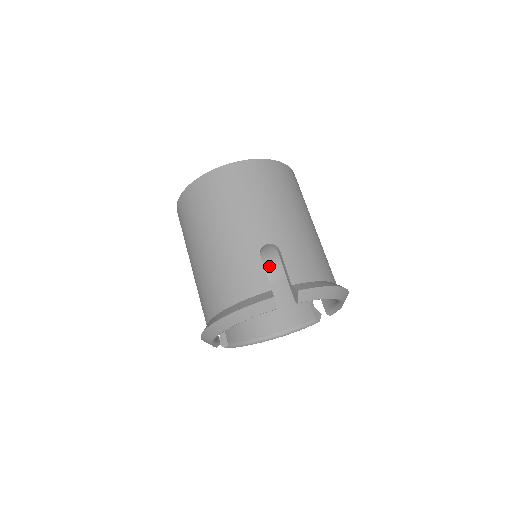
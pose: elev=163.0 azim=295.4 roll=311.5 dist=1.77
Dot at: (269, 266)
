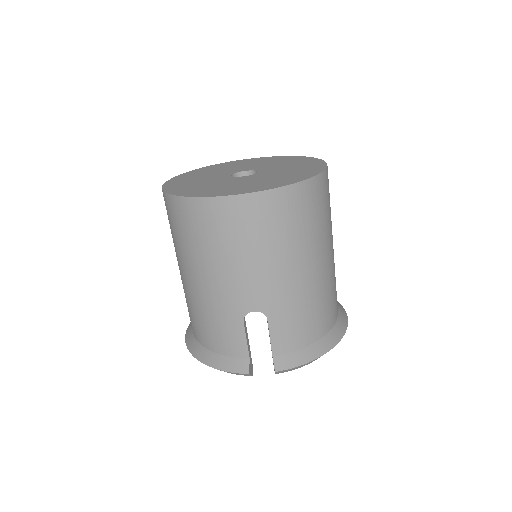
Dot at: occluded
